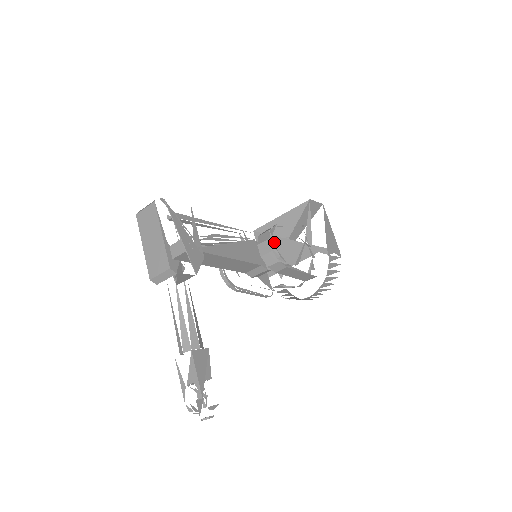
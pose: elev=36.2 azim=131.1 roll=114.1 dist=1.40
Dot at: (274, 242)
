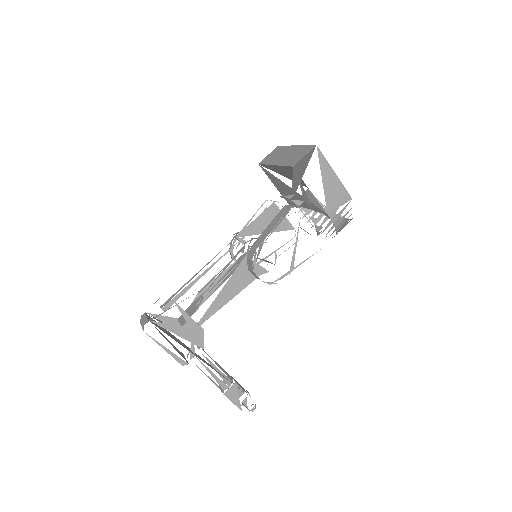
Dot at: (281, 184)
